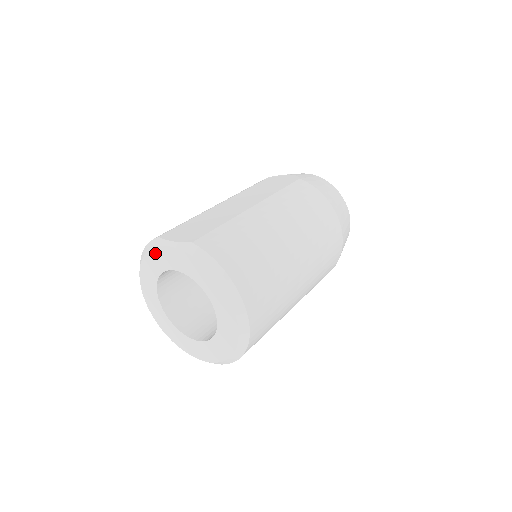
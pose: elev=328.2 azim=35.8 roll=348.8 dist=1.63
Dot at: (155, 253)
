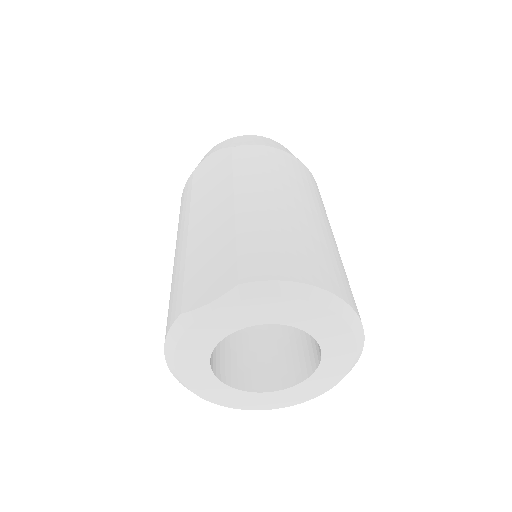
Dot at: (191, 335)
